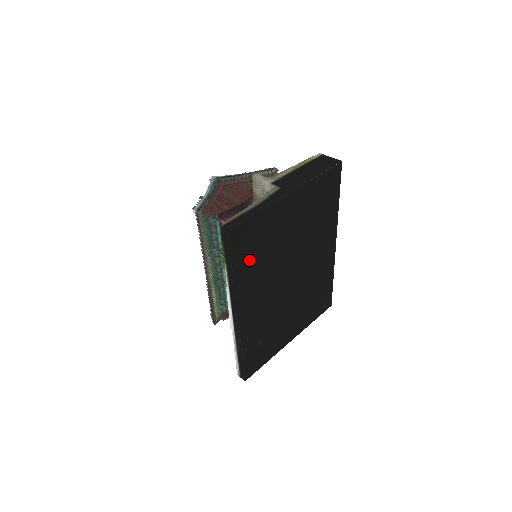
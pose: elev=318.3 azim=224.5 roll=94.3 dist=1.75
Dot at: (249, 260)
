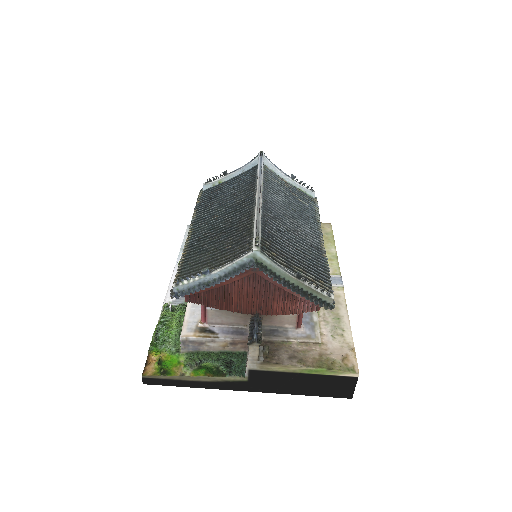
Dot at: occluded
